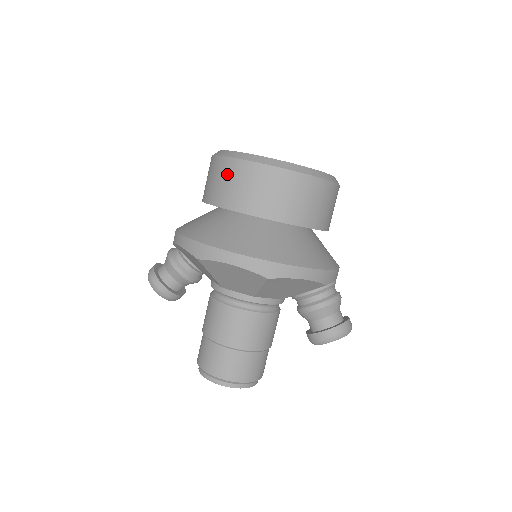
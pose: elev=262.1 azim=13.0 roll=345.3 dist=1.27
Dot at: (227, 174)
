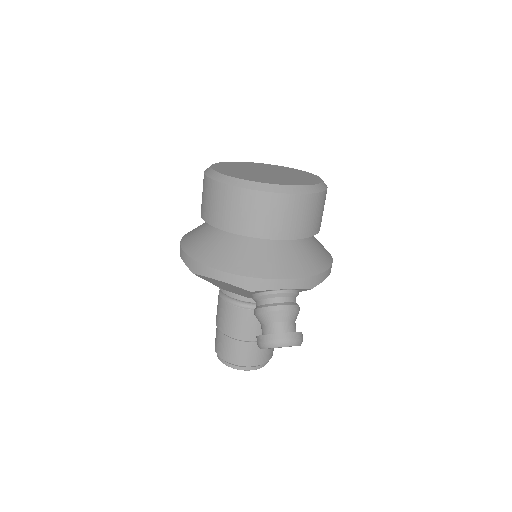
Dot at: occluded
